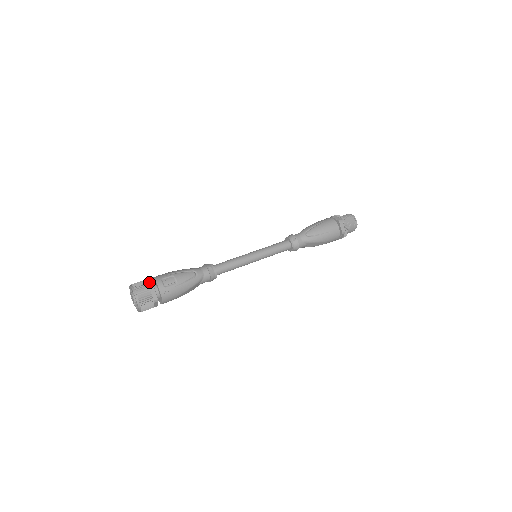
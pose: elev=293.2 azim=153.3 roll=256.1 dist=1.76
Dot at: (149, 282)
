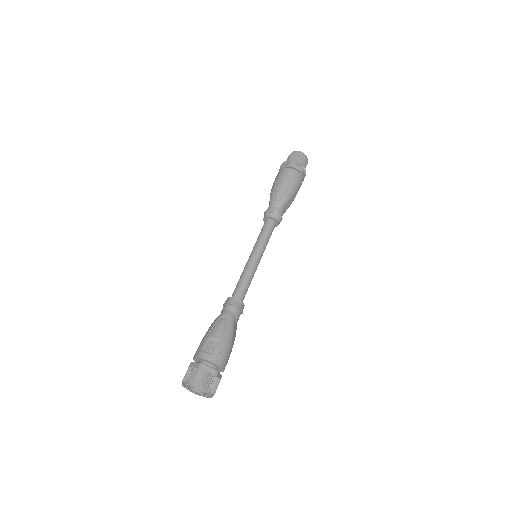
Dot at: (195, 364)
